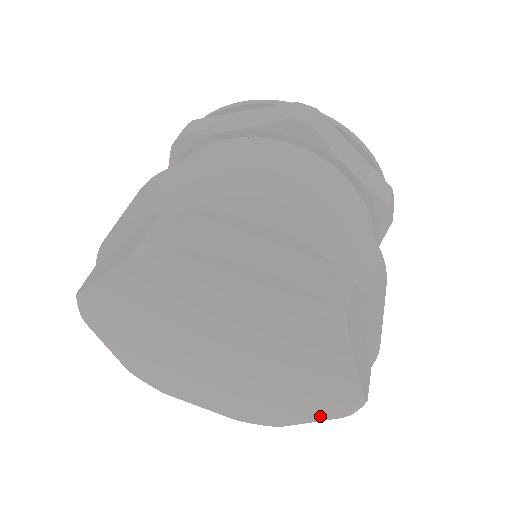
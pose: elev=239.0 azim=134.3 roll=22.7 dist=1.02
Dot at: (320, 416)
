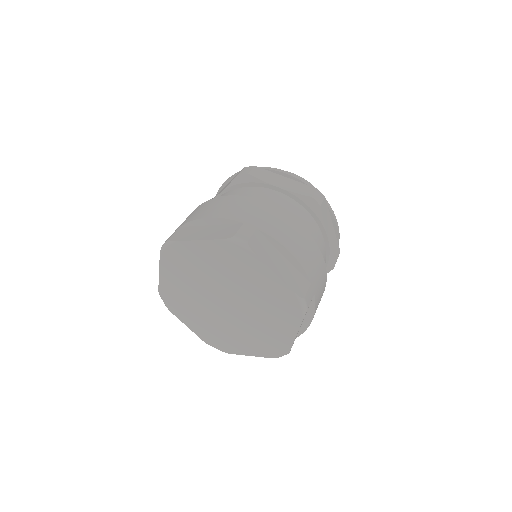
Dot at: (295, 325)
